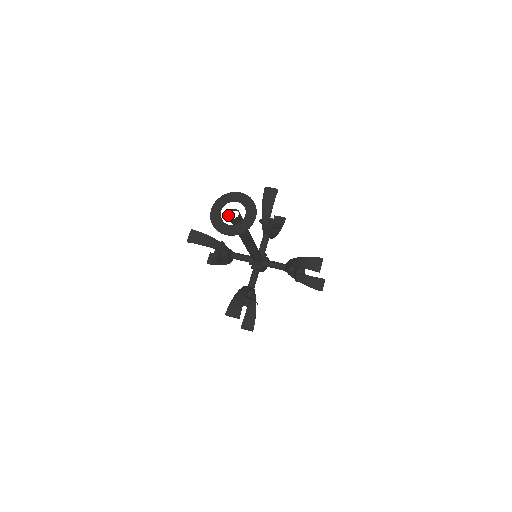
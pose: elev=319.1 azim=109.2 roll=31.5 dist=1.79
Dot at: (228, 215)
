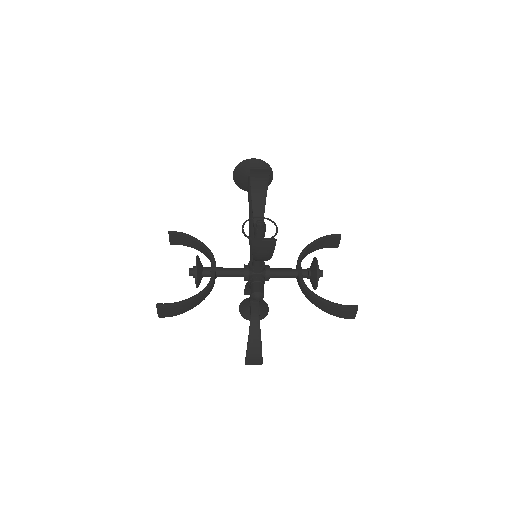
Dot at: (247, 178)
